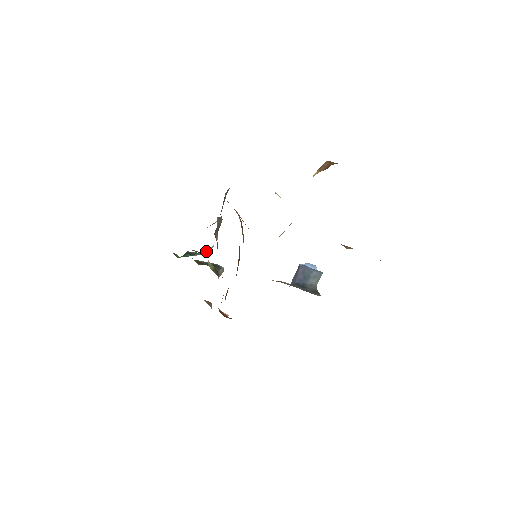
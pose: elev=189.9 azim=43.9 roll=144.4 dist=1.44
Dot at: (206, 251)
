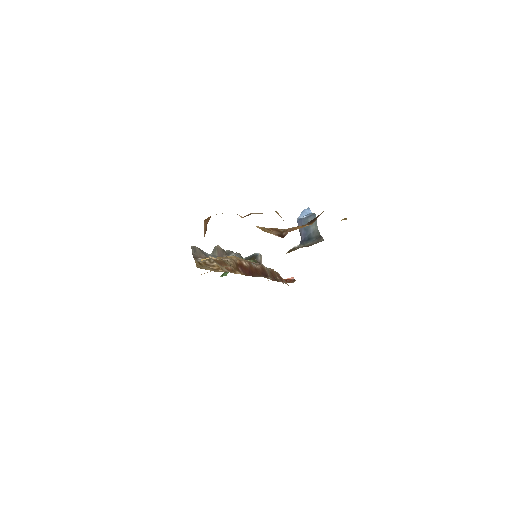
Dot at: occluded
